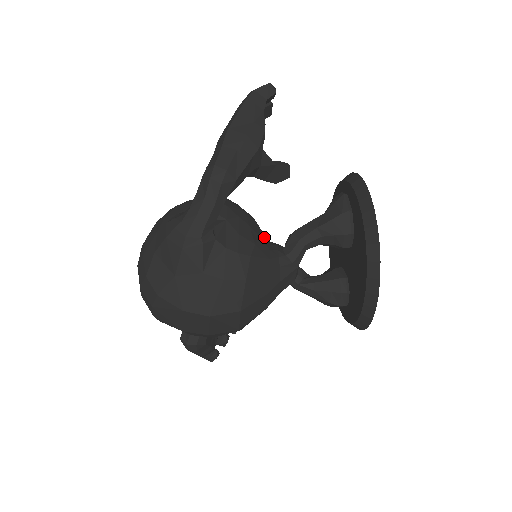
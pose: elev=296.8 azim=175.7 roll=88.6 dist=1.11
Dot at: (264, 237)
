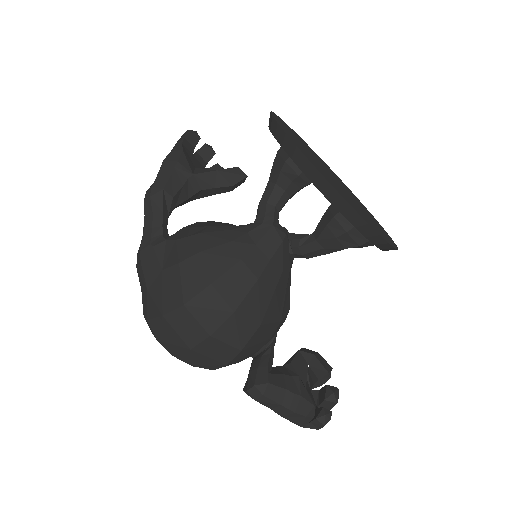
Dot at: occluded
